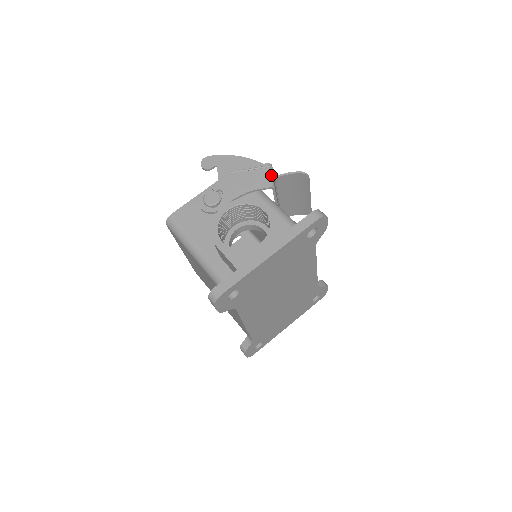
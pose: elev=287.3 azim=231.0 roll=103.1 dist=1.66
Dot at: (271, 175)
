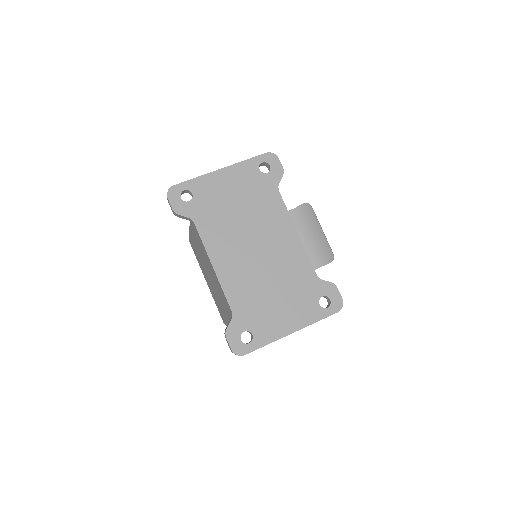
Dot at: occluded
